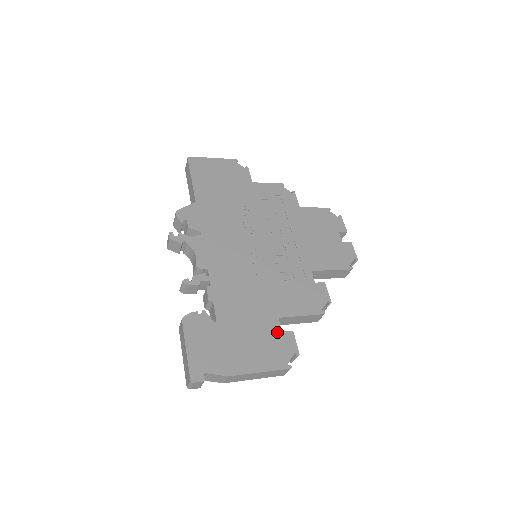
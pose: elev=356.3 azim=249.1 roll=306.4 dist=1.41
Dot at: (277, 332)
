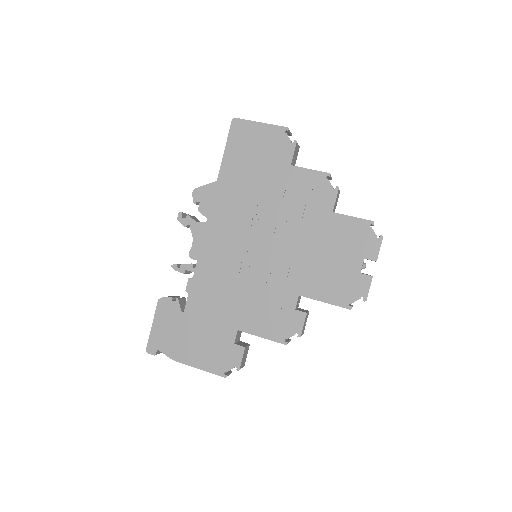
Dot at: (230, 342)
